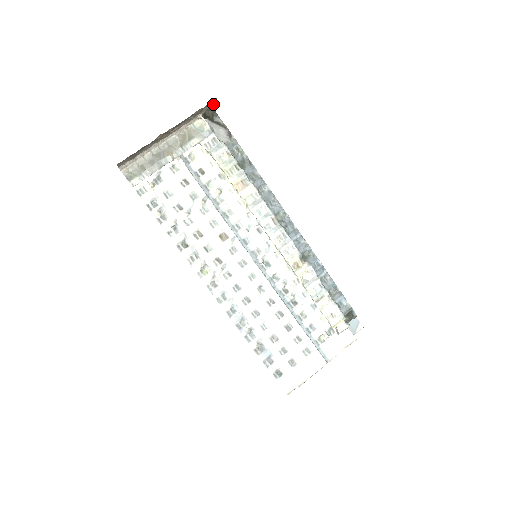
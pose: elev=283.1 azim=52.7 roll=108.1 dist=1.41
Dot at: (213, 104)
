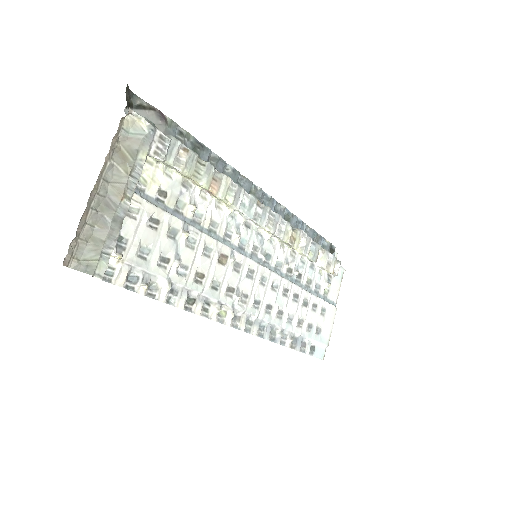
Dot at: occluded
